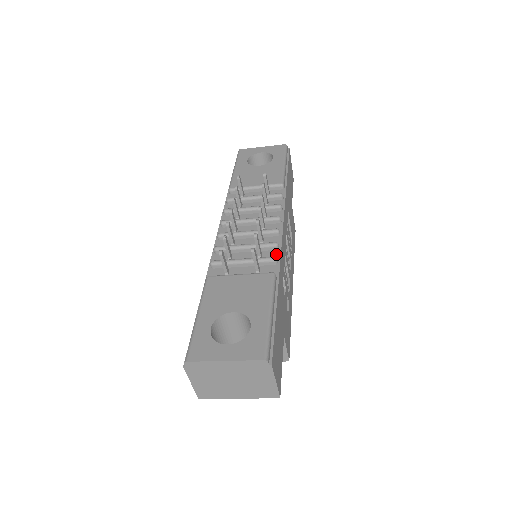
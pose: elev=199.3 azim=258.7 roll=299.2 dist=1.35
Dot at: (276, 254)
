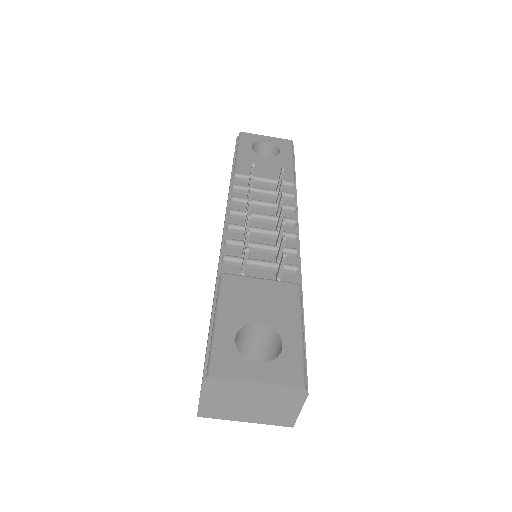
Dot at: (296, 262)
